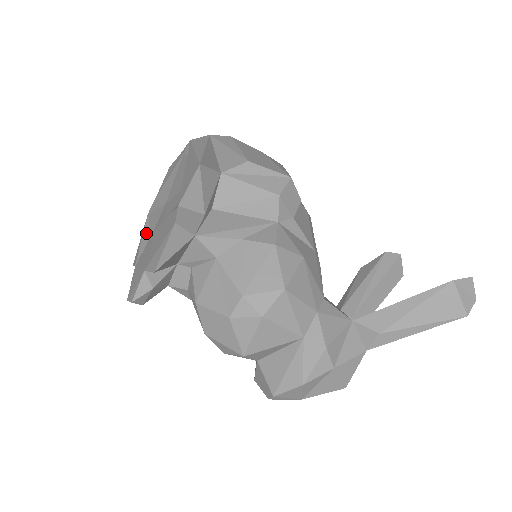
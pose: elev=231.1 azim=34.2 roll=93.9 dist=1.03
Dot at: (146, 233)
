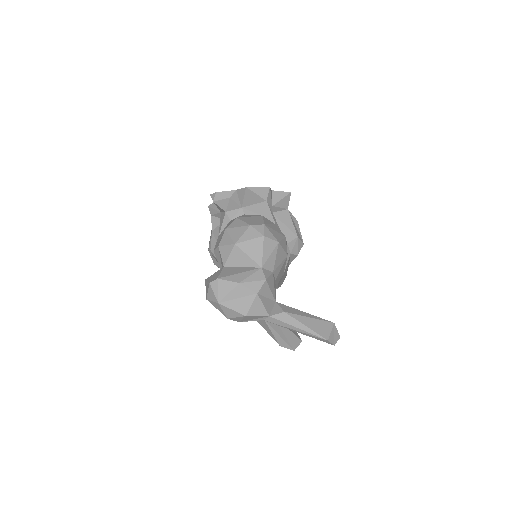
Dot at: occluded
